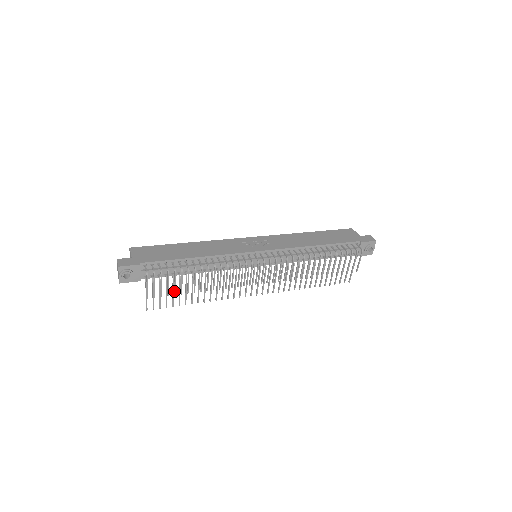
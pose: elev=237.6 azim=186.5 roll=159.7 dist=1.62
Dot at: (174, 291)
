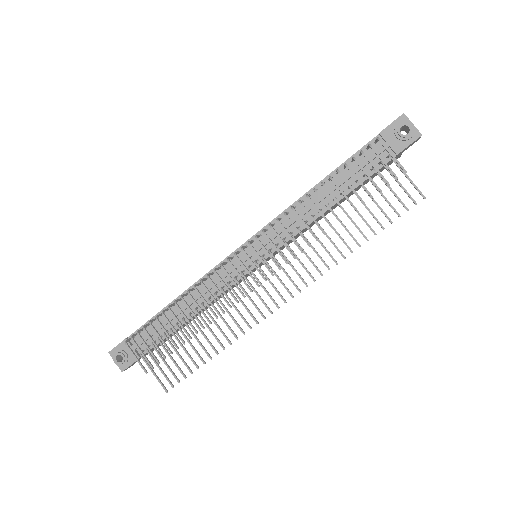
Dot at: (167, 349)
